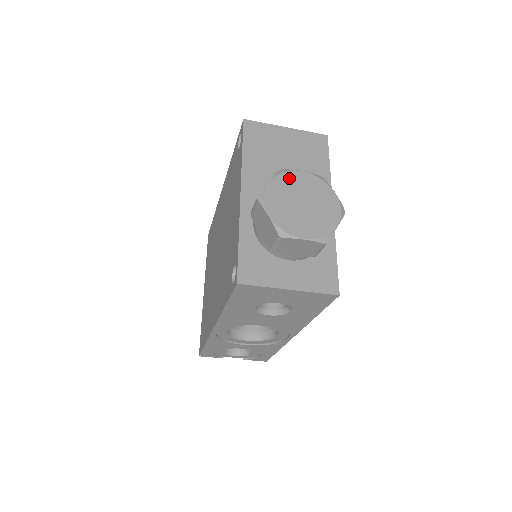
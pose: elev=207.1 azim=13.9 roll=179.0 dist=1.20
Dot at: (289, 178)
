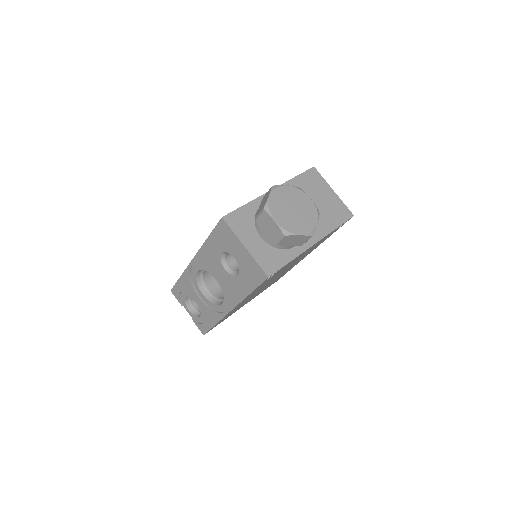
Dot at: (300, 194)
